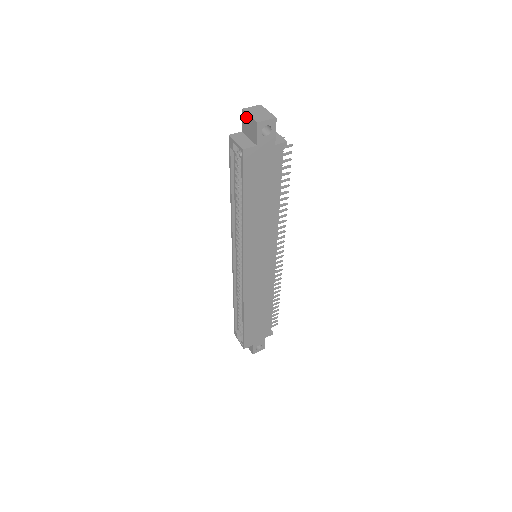
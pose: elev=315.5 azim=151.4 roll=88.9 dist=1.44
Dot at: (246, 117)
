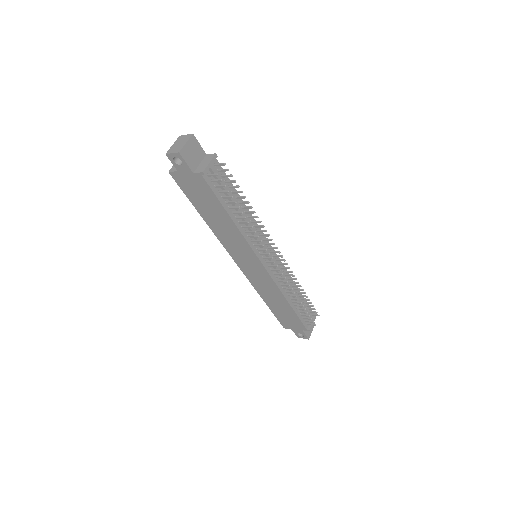
Dot at: occluded
